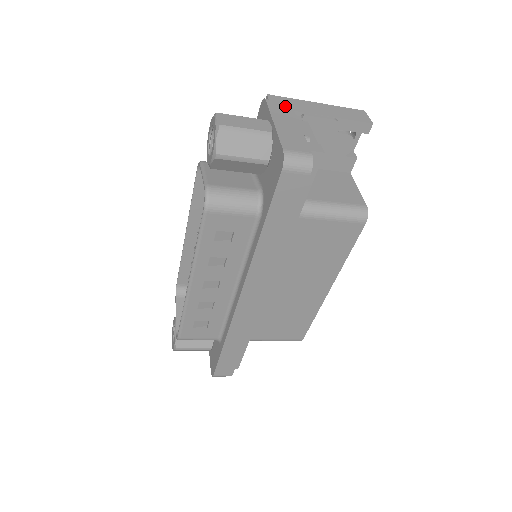
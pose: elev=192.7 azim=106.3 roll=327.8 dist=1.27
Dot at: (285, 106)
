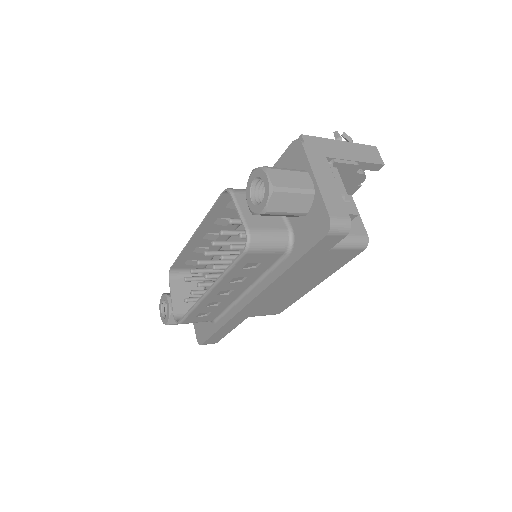
Dot at: (319, 151)
